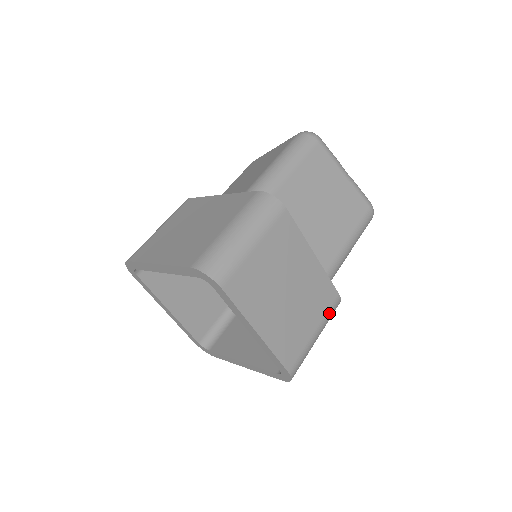
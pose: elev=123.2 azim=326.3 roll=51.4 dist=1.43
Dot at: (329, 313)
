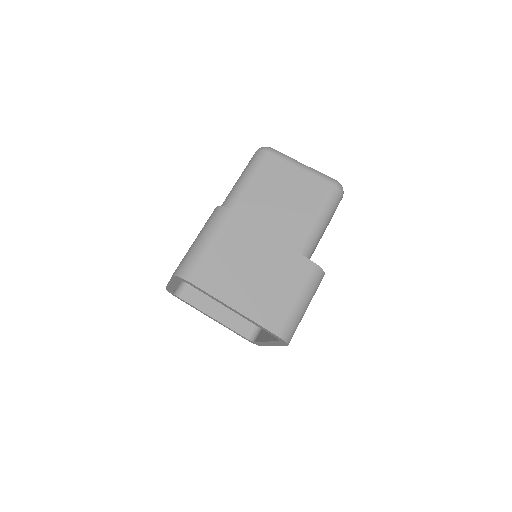
Dot at: occluded
